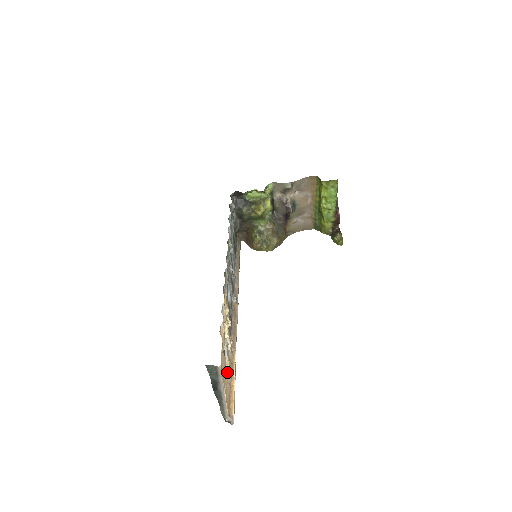
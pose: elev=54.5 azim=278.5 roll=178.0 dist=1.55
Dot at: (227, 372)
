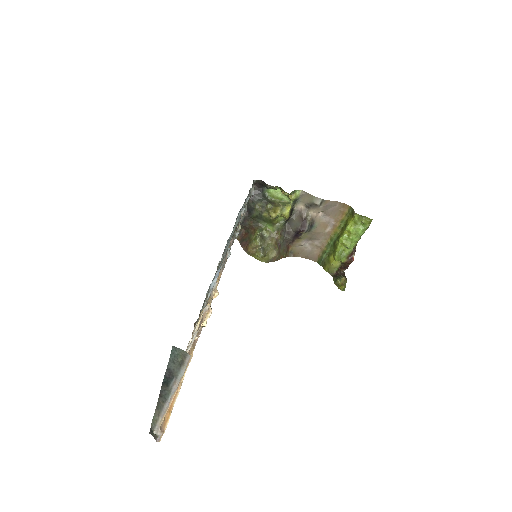
Dot at: occluded
